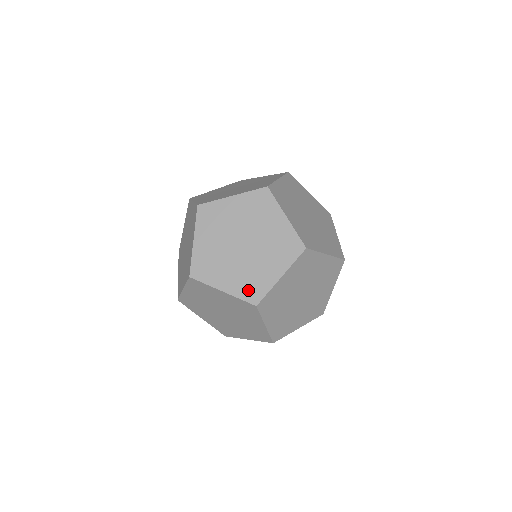
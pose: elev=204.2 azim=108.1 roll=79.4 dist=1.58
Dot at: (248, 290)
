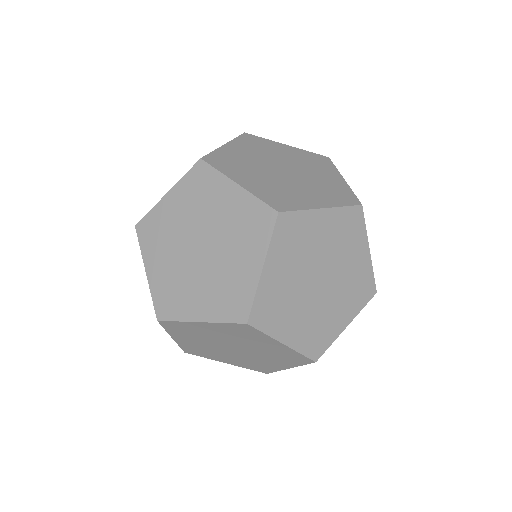
Dot at: occluded
